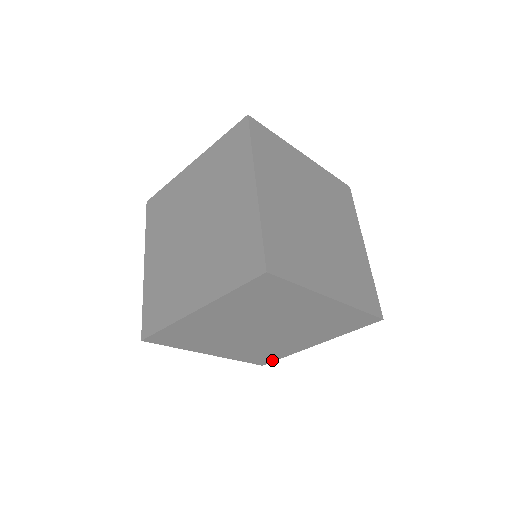
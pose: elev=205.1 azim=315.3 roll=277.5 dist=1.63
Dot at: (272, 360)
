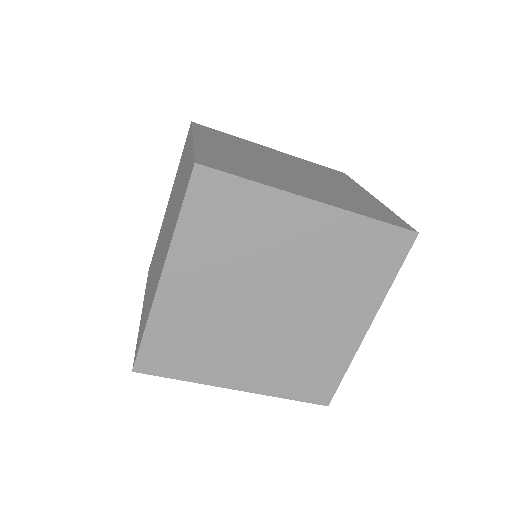
Dot at: occluded
